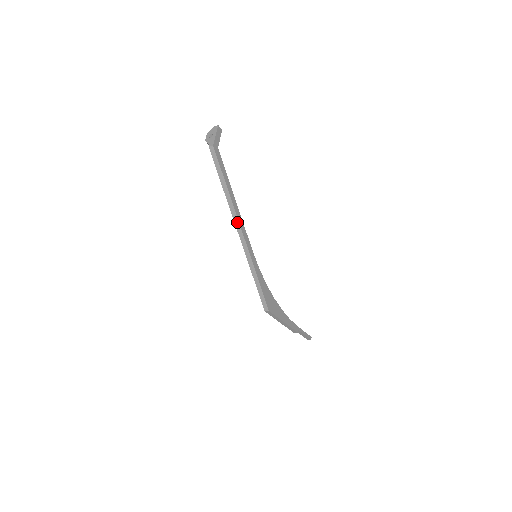
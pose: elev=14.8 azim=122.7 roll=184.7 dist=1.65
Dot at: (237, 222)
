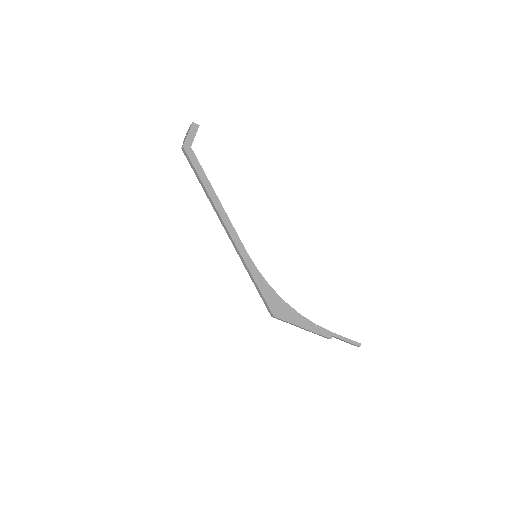
Dot at: (222, 222)
